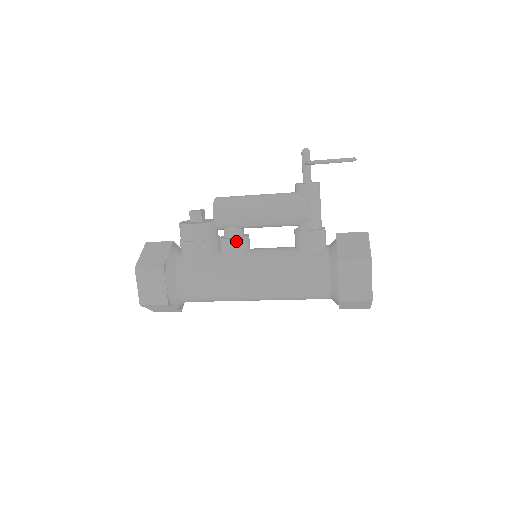
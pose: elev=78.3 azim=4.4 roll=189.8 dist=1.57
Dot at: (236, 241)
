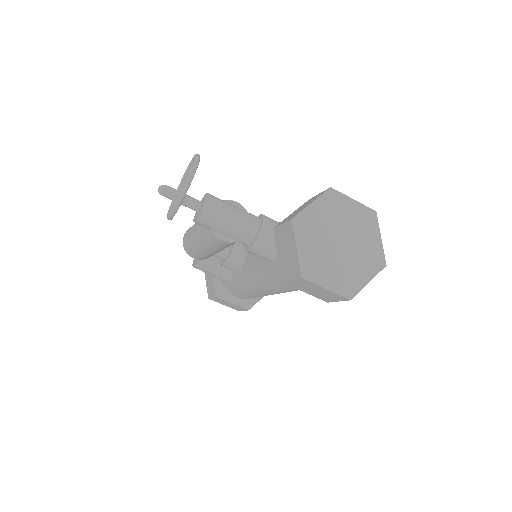
Dot at: (226, 265)
